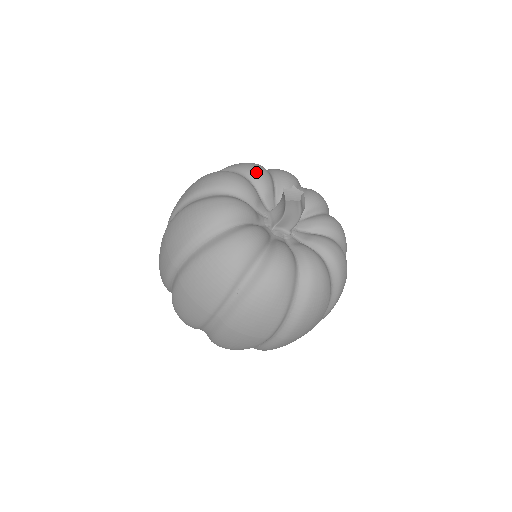
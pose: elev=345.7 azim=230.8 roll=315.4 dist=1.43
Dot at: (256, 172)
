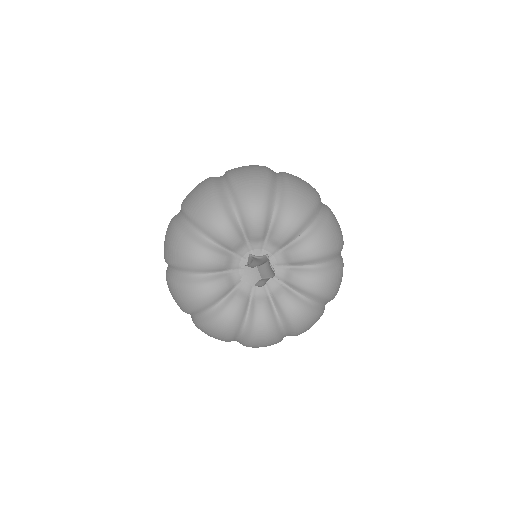
Dot at: (248, 214)
